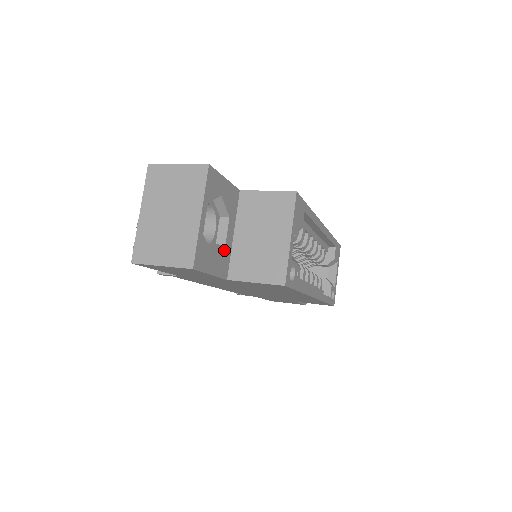
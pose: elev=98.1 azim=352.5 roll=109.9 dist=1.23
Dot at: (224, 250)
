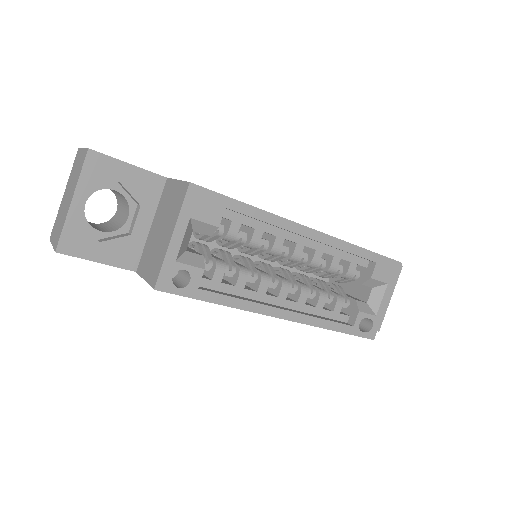
Dot at: (128, 240)
